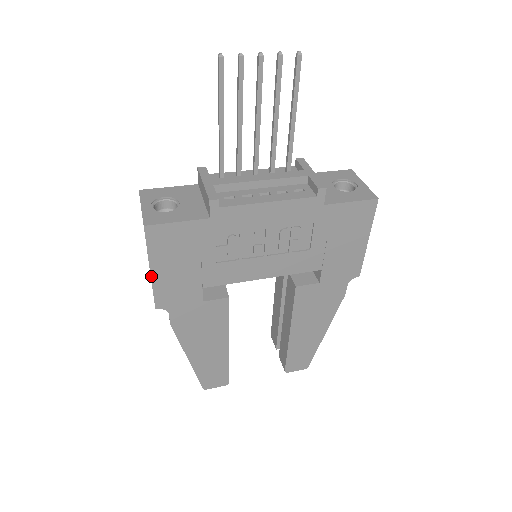
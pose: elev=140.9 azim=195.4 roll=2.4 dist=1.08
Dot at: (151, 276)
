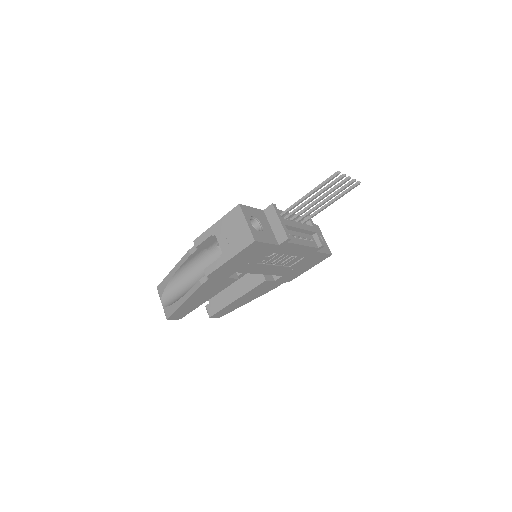
Dot at: (226, 262)
